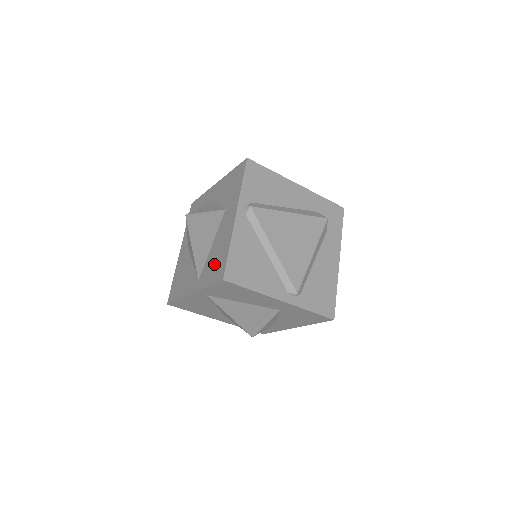
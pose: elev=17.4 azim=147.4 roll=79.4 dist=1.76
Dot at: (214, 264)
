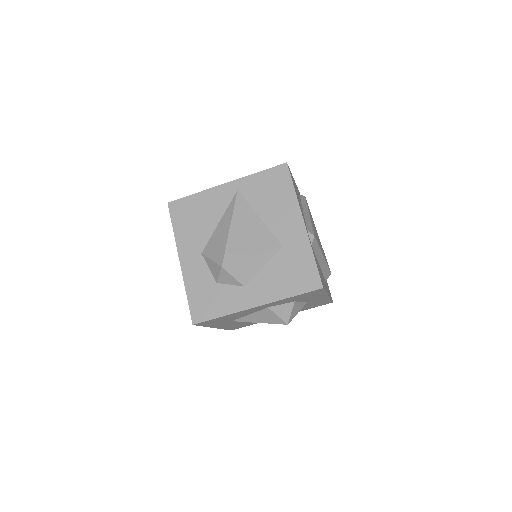
Dot at: occluded
